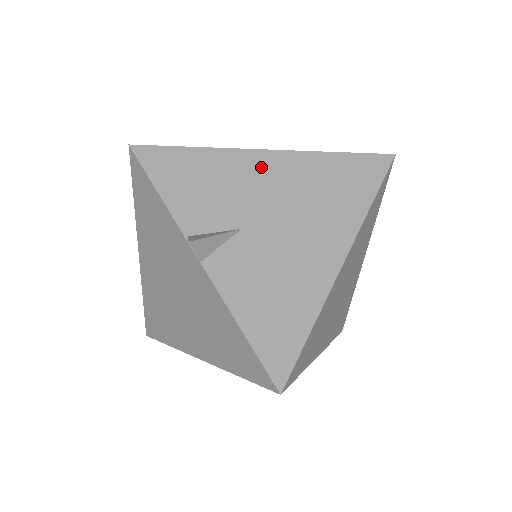
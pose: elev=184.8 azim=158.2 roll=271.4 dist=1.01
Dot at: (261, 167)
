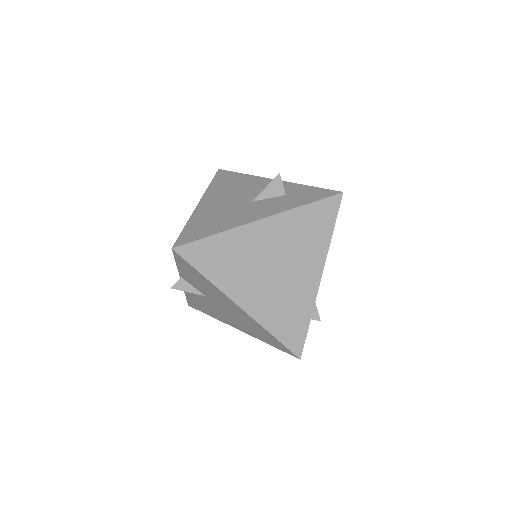
Dot at: (231, 304)
